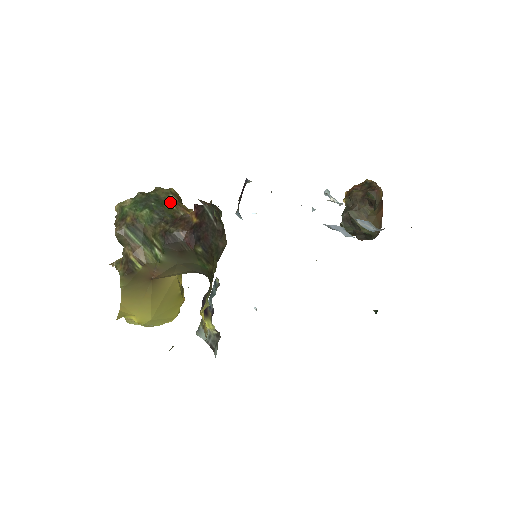
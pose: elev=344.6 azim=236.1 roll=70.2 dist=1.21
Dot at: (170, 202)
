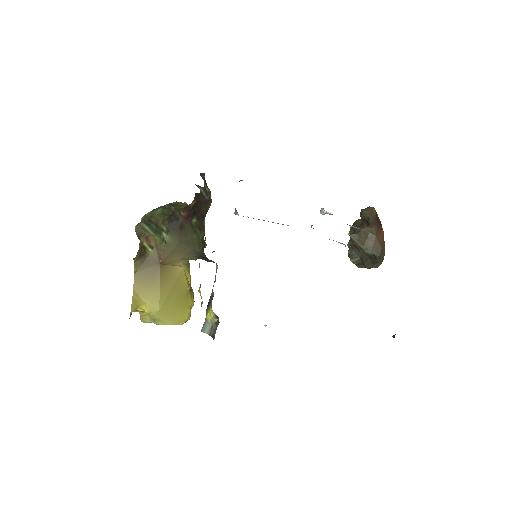
Dot at: (181, 206)
